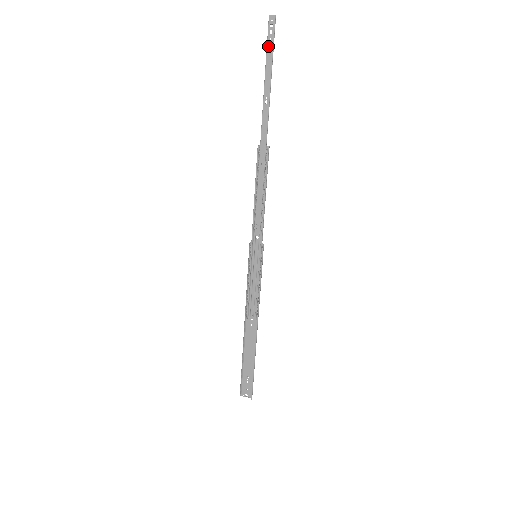
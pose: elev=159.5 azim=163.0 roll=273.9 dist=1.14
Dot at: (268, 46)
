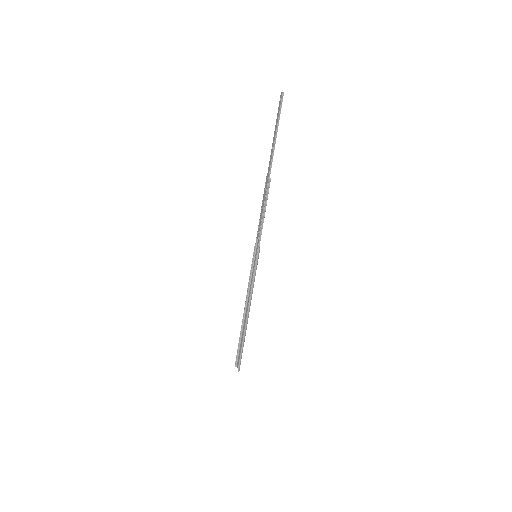
Dot at: (278, 111)
